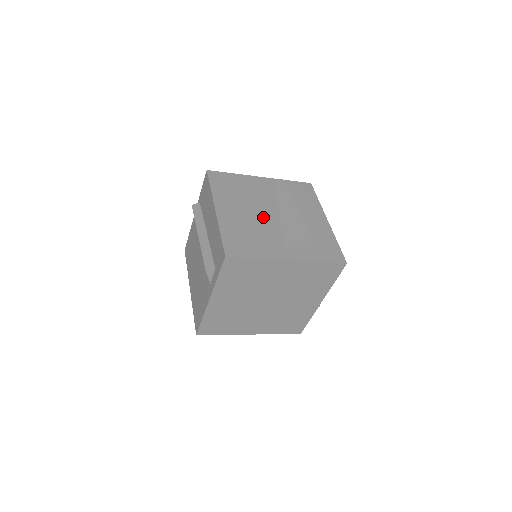
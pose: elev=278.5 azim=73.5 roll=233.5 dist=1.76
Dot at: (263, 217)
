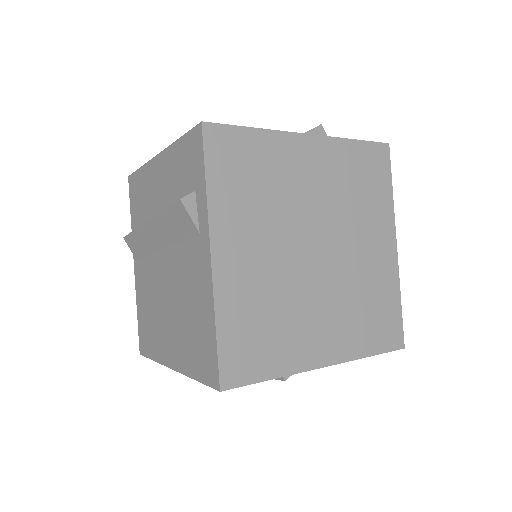
Dot at: occluded
